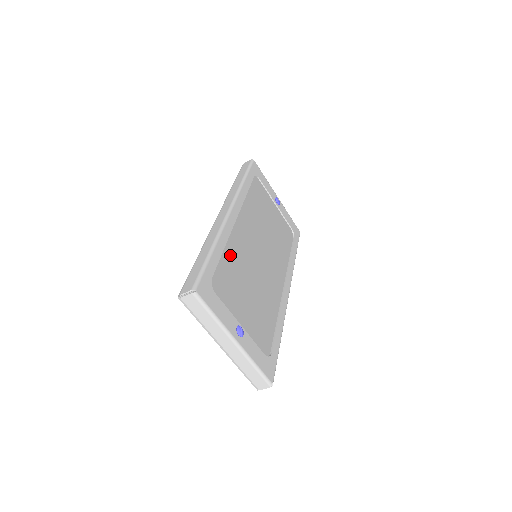
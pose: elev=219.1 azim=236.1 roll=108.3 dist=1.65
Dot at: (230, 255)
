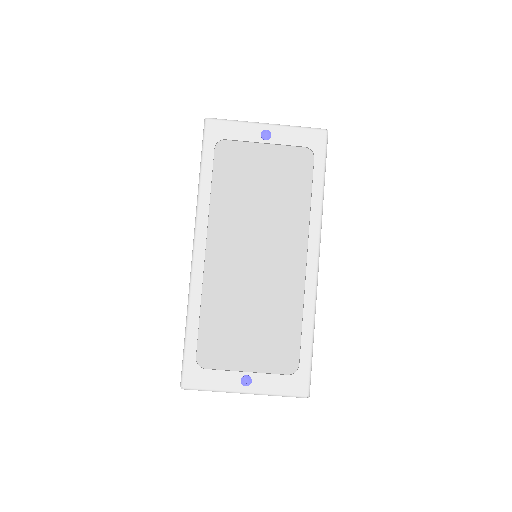
Dot at: (212, 306)
